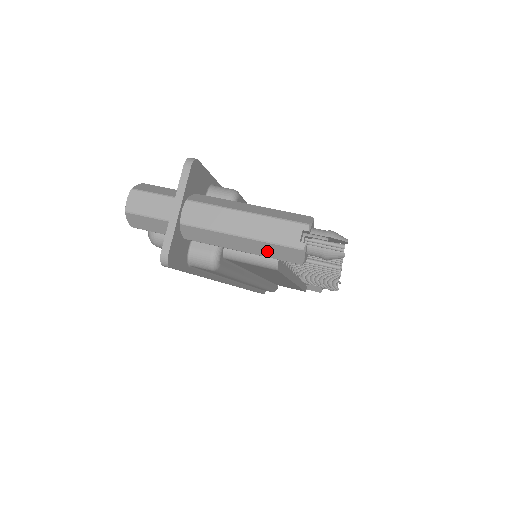
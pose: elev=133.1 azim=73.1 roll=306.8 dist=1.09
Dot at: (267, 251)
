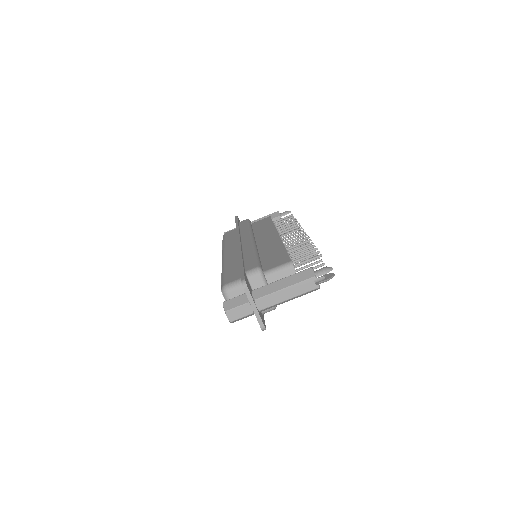
Dot at: (302, 295)
